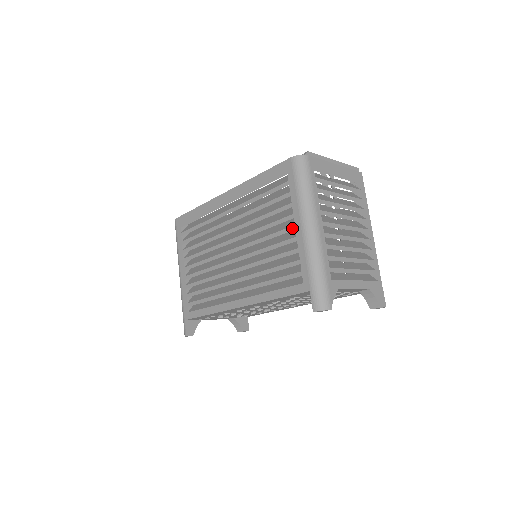
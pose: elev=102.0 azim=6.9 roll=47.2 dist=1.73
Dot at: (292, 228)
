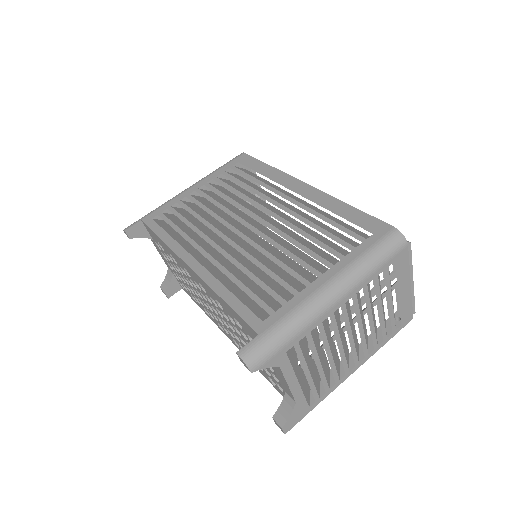
Dot at: (317, 273)
